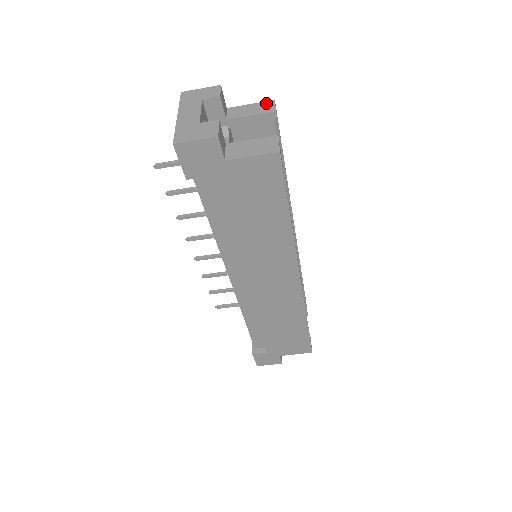
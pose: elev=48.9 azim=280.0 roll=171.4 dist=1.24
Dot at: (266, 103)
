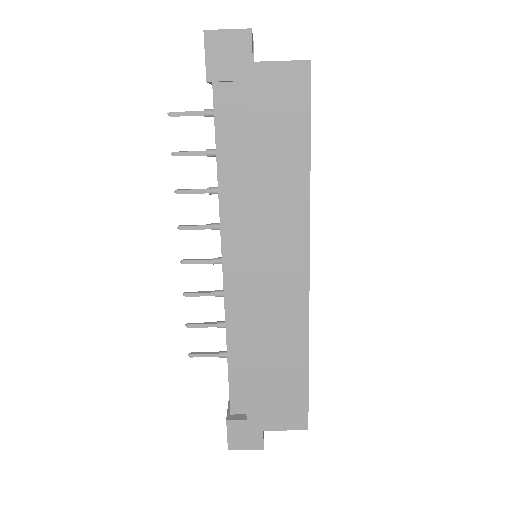
Dot at: occluded
